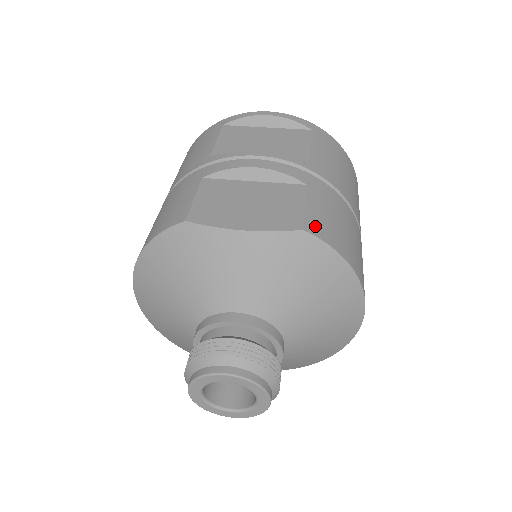
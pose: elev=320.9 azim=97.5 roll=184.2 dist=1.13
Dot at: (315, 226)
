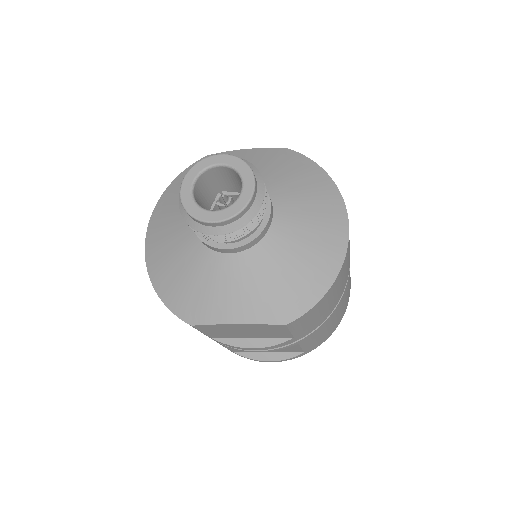
Dot at: occluded
